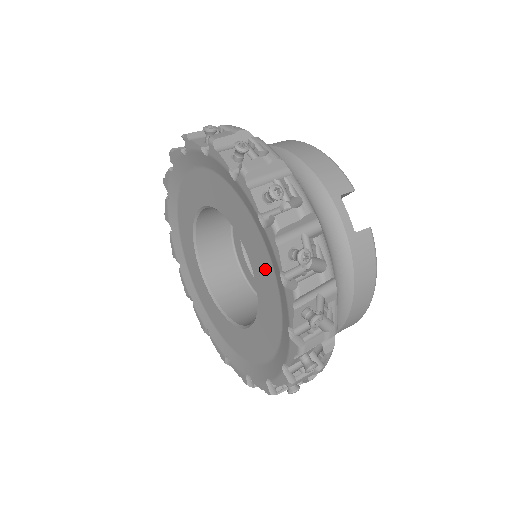
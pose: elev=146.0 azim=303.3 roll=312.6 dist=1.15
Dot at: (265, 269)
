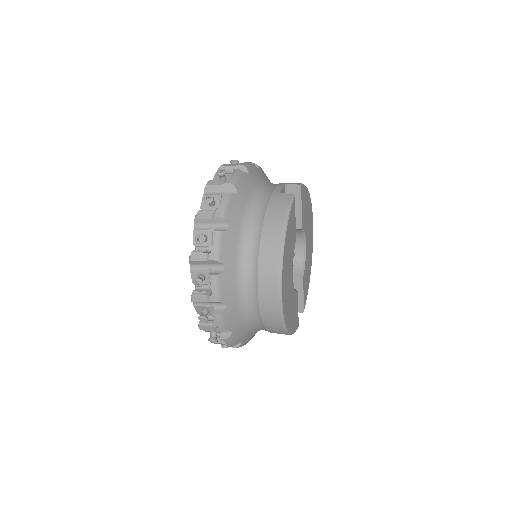
Dot at: occluded
